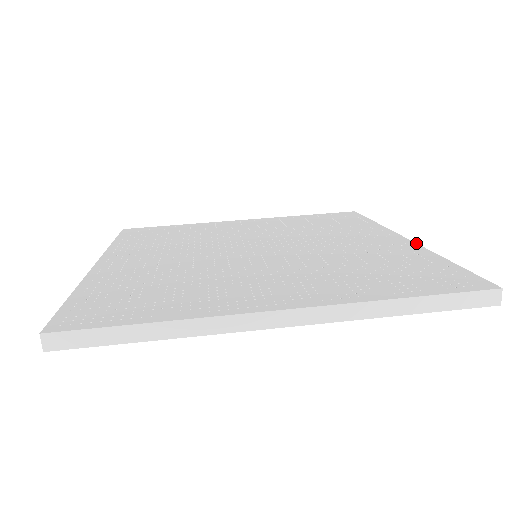
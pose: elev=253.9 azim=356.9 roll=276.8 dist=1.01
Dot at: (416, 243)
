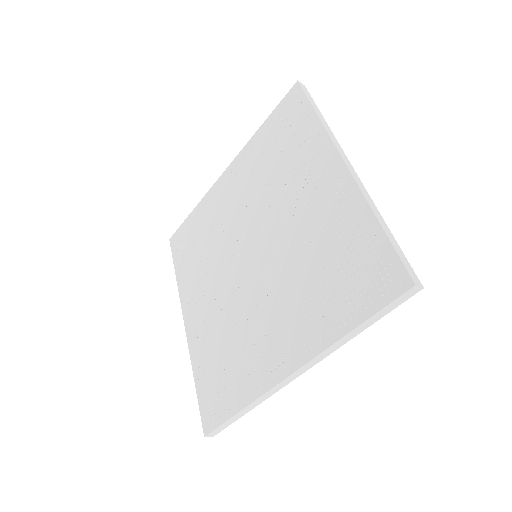
Dot at: (353, 179)
